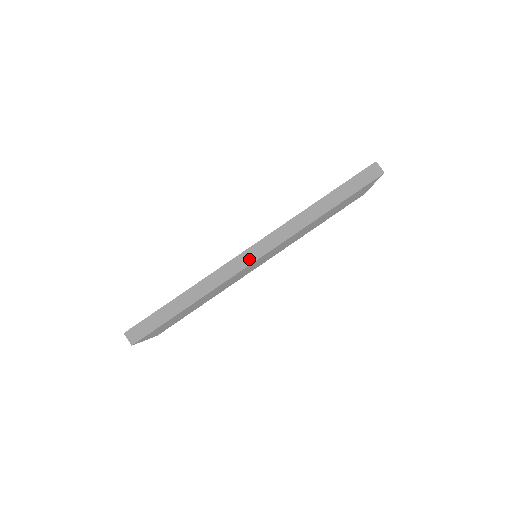
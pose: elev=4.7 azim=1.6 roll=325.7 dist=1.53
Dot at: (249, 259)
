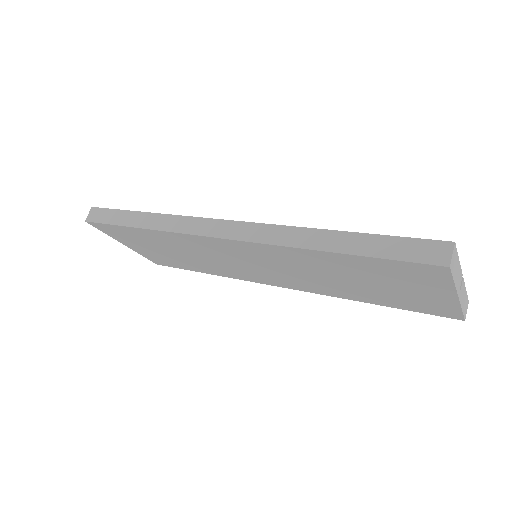
Dot at: (213, 230)
